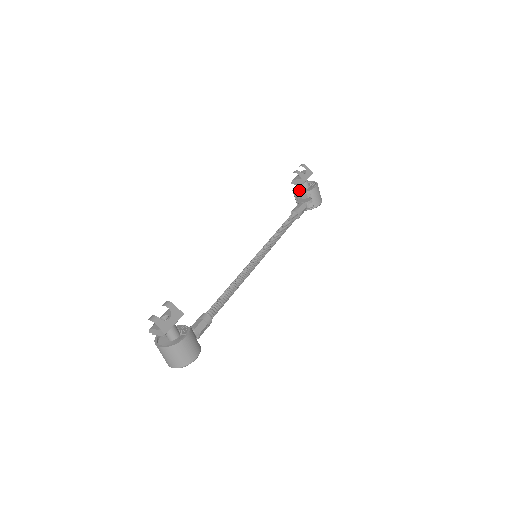
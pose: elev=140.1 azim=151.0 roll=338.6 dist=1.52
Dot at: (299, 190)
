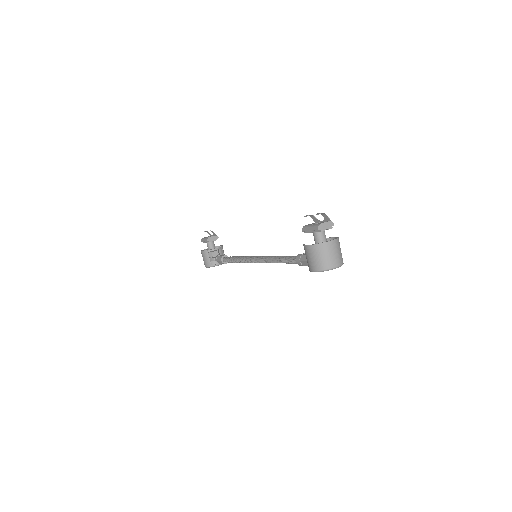
Dot at: (210, 249)
